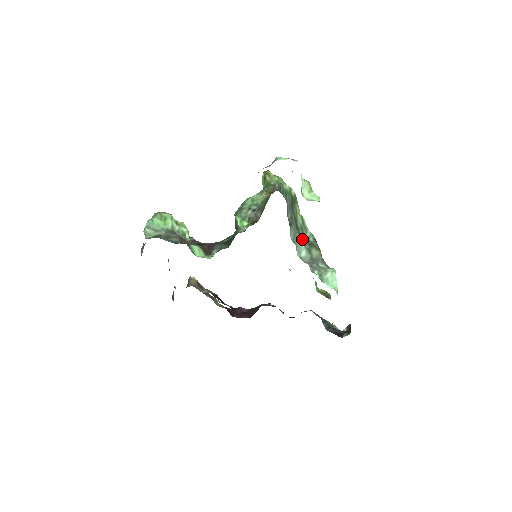
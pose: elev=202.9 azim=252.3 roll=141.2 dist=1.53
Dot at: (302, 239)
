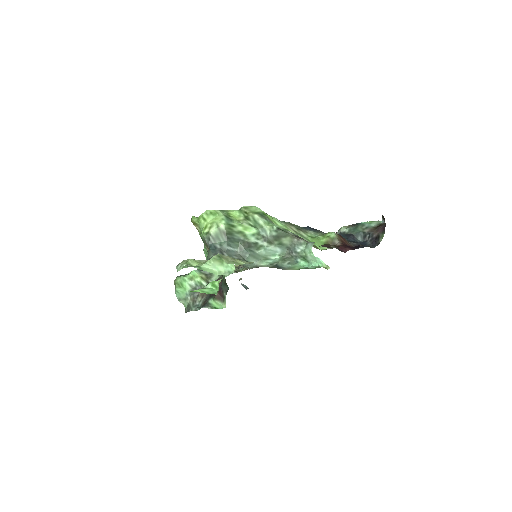
Dot at: (265, 247)
